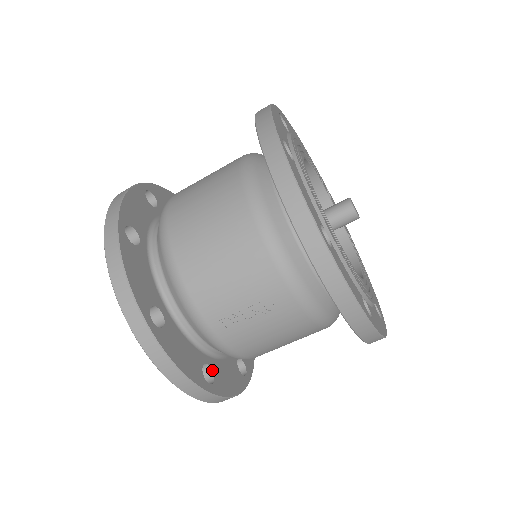
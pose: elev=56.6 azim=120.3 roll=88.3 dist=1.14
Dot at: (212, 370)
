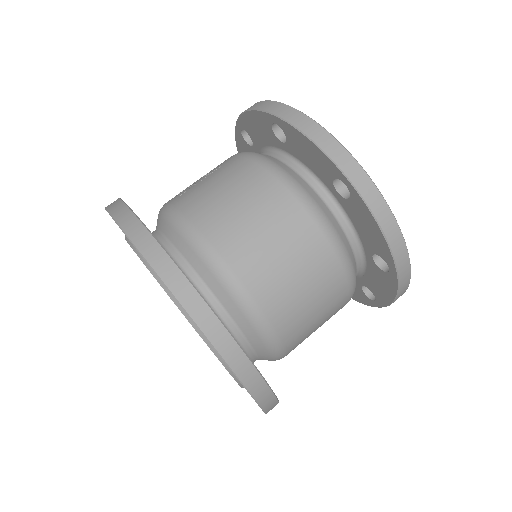
Dot at: occluded
